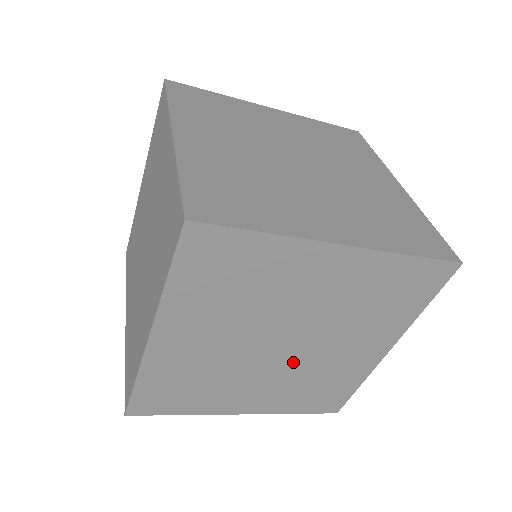
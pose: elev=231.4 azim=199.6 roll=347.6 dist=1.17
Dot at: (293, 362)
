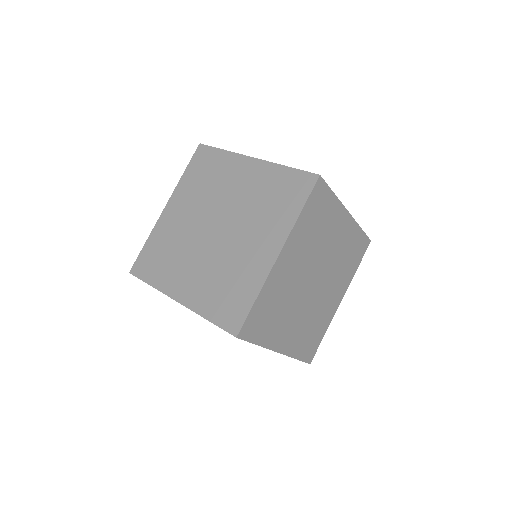
Dot at: occluded
